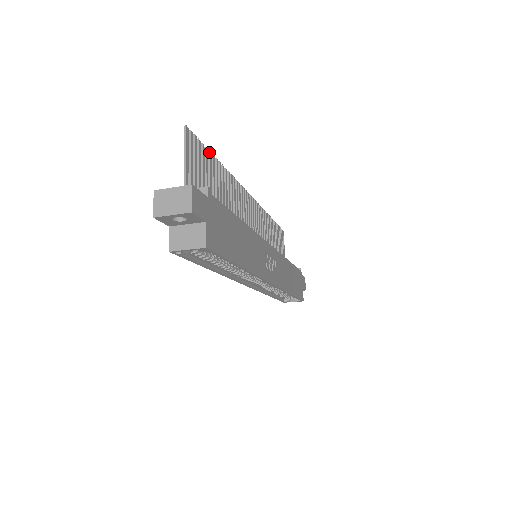
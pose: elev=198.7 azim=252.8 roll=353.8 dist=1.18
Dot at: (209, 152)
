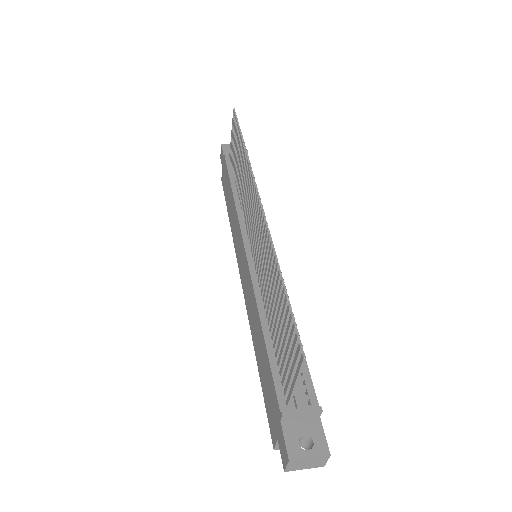
Dot at: (288, 301)
